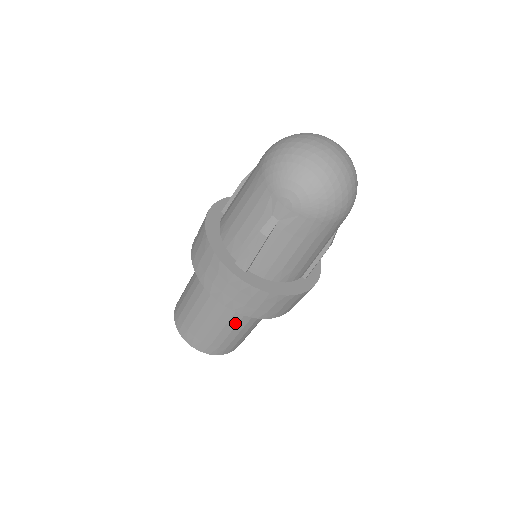
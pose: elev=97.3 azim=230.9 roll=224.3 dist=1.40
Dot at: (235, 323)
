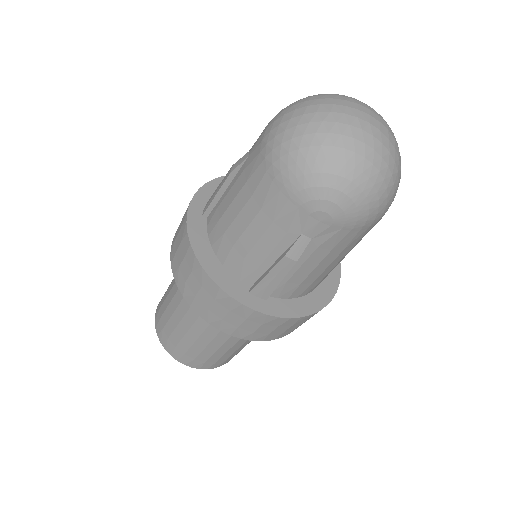
Dot at: occluded
